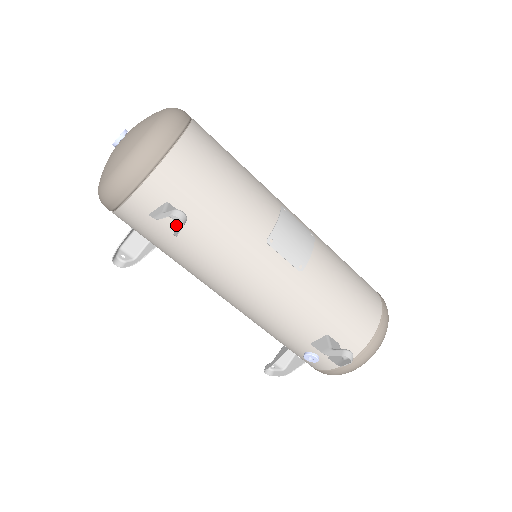
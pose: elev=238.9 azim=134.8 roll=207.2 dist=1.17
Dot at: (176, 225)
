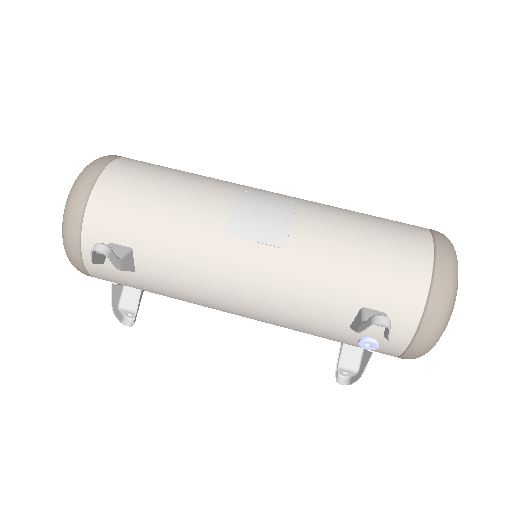
Dot at: (131, 261)
